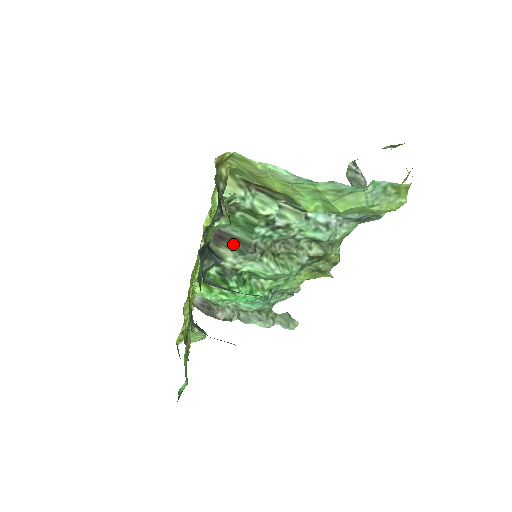
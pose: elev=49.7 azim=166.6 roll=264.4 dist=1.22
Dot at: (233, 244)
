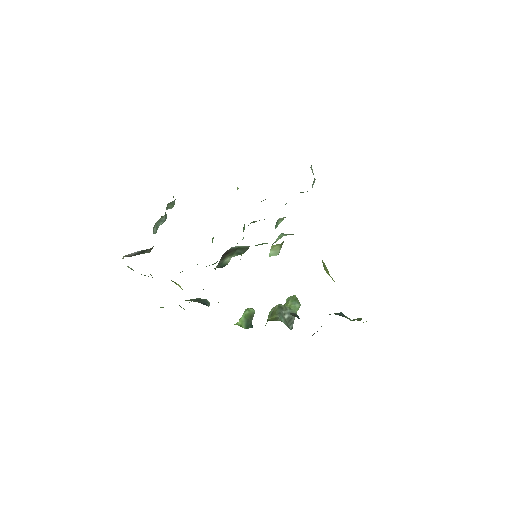
Dot at: (234, 252)
